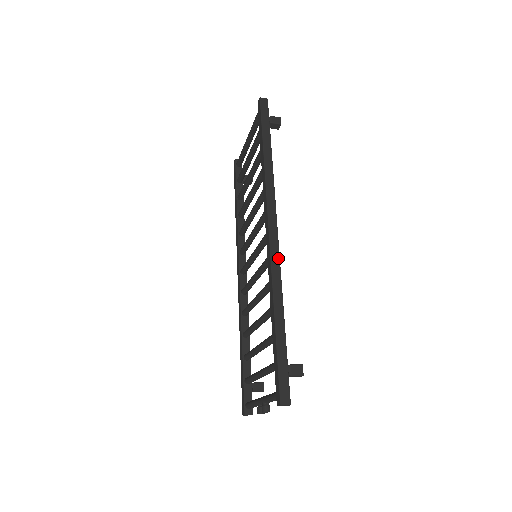
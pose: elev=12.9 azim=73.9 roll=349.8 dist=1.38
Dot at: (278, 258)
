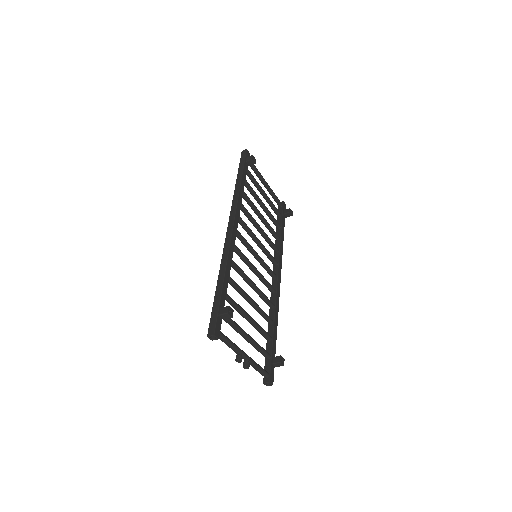
Dot at: (229, 242)
